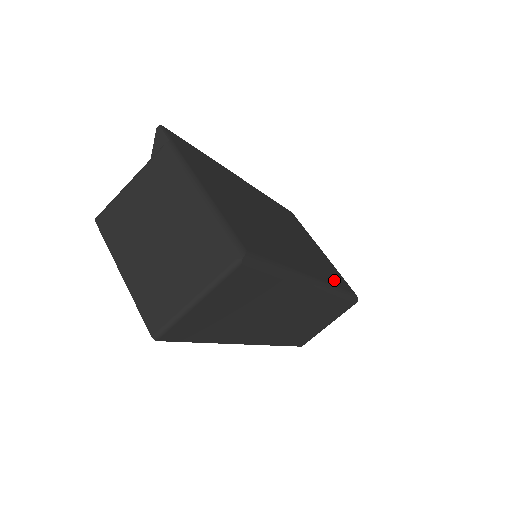
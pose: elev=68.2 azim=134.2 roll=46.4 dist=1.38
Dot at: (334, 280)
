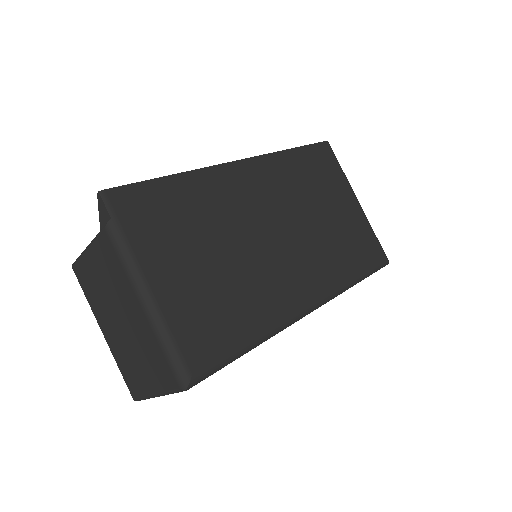
Dot at: (350, 267)
